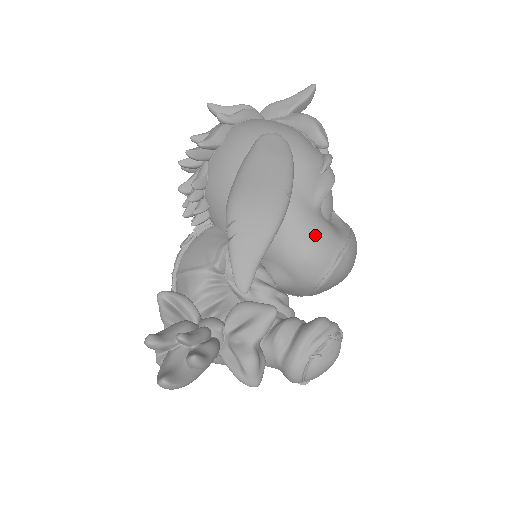
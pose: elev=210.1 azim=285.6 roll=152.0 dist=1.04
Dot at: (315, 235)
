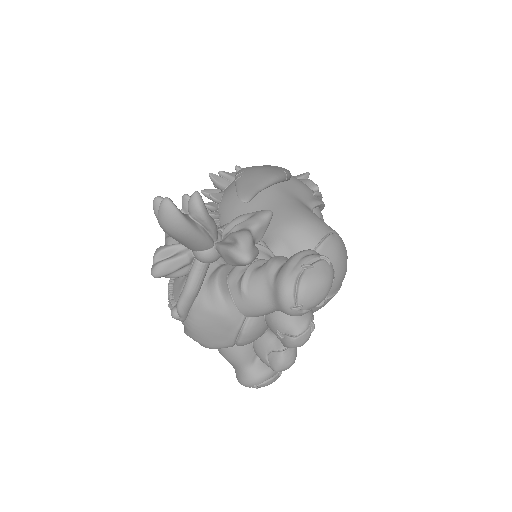
Dot at: (308, 213)
